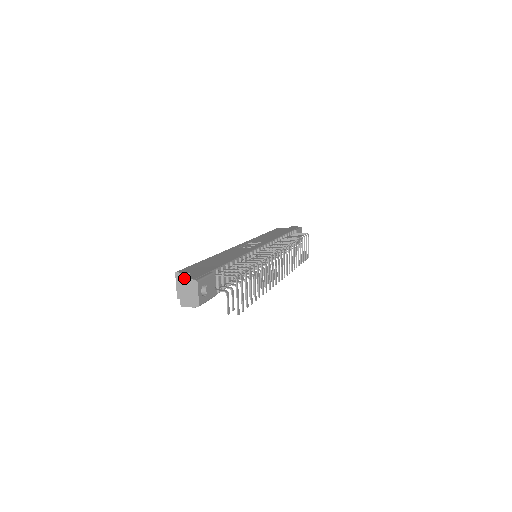
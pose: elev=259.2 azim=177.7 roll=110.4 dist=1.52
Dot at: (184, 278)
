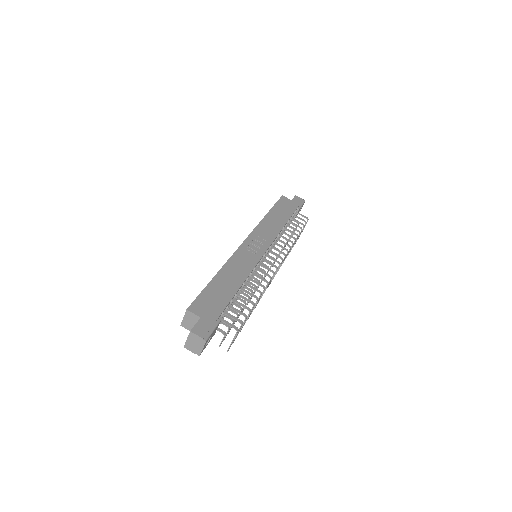
Dot at: (195, 332)
